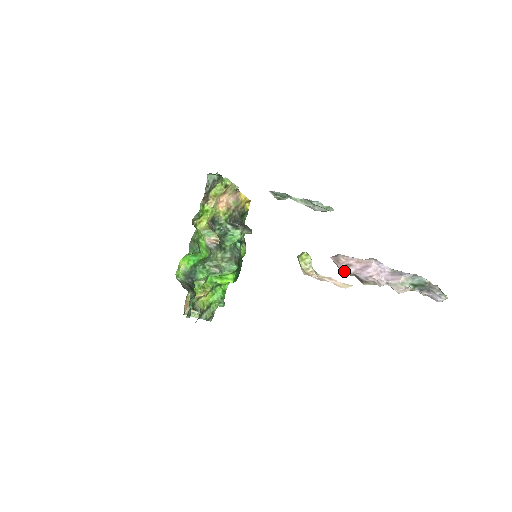
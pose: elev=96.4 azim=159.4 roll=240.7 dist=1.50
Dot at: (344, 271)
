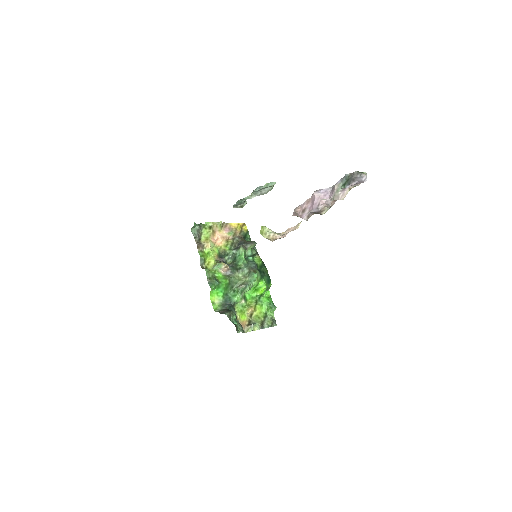
Dot at: (303, 217)
